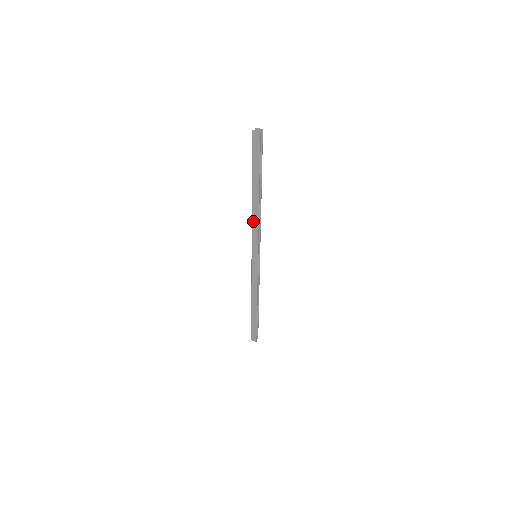
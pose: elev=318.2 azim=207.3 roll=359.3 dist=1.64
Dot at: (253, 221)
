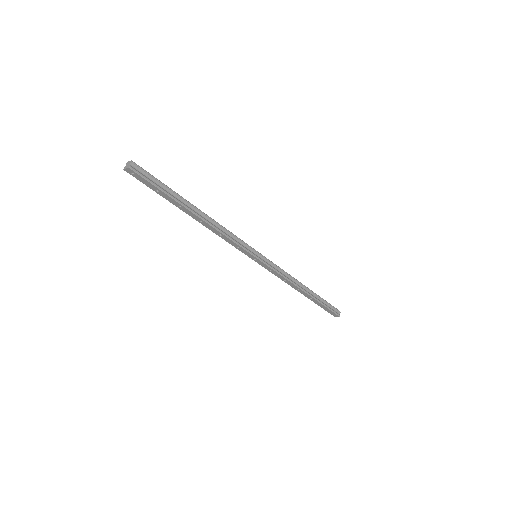
Dot at: (217, 234)
